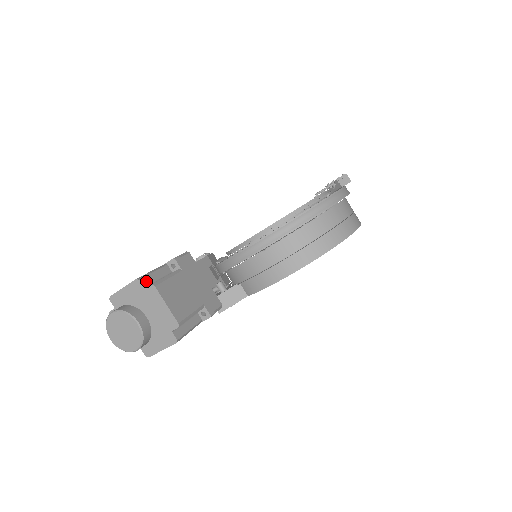
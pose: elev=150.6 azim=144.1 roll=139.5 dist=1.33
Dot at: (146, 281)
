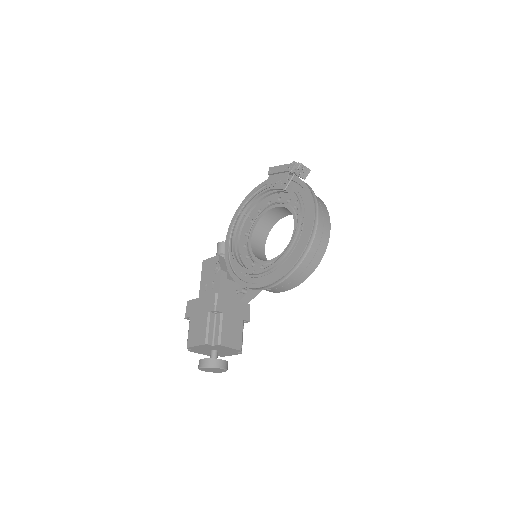
Dot at: (210, 340)
